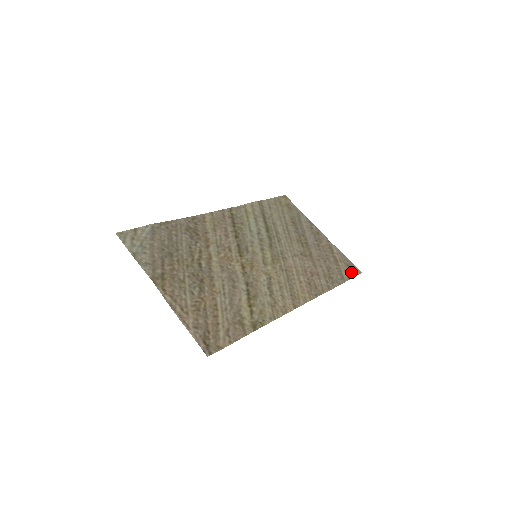
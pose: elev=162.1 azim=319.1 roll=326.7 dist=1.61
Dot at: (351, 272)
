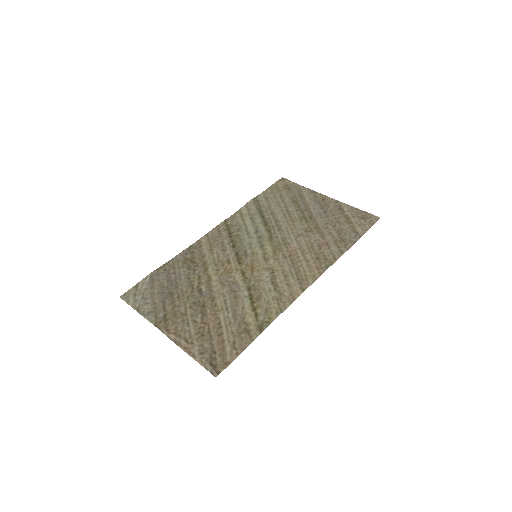
Dot at: (367, 223)
